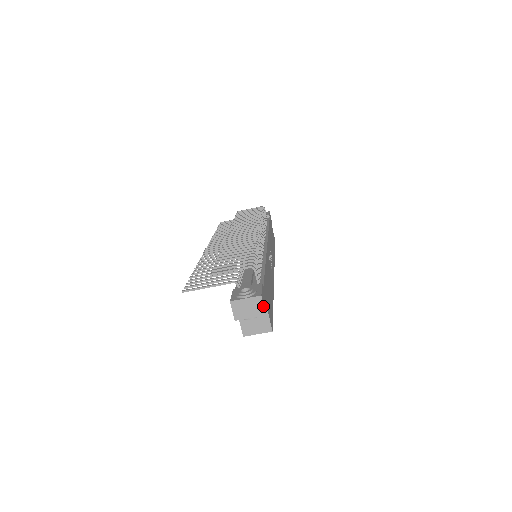
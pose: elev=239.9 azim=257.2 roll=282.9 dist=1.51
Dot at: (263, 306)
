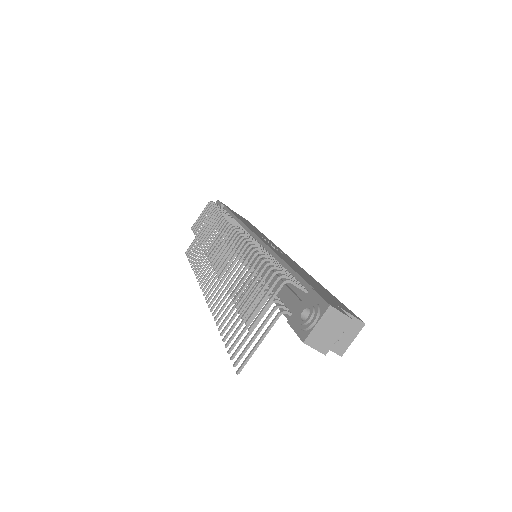
Dot at: (341, 313)
